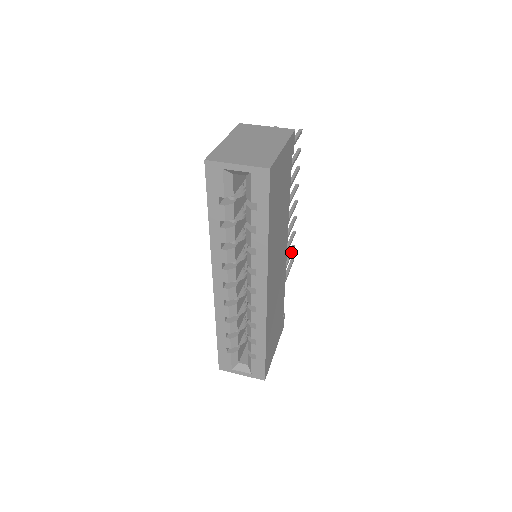
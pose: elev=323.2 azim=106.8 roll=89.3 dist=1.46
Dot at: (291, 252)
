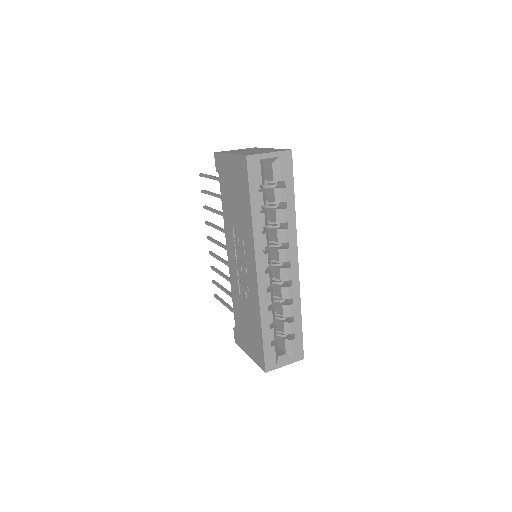
Dot at: occluded
